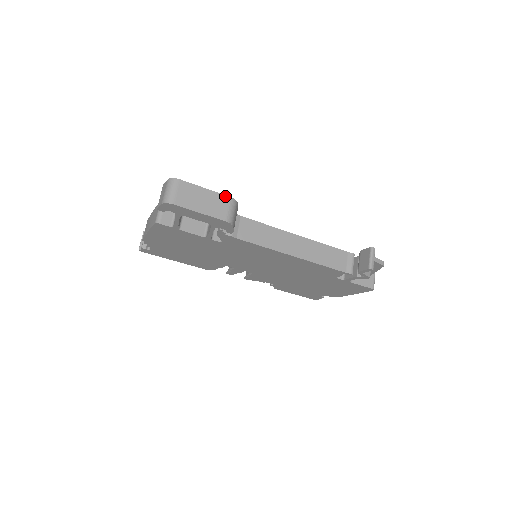
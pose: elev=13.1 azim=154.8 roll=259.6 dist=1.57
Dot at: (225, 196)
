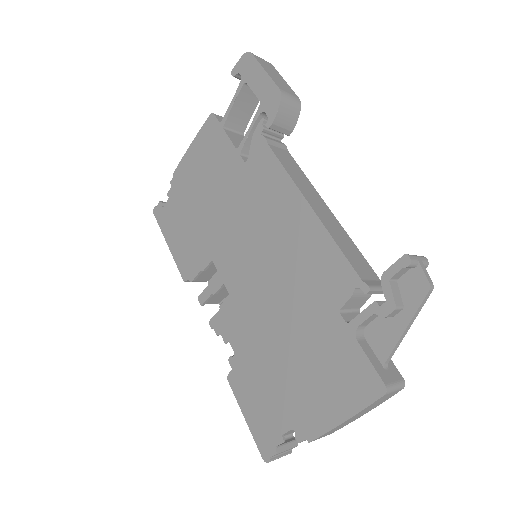
Dot at: (295, 94)
